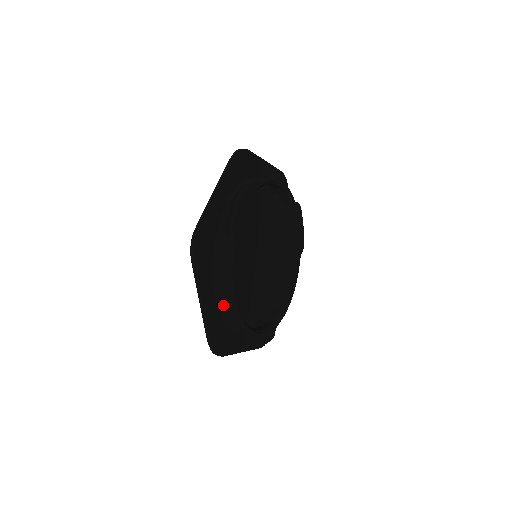
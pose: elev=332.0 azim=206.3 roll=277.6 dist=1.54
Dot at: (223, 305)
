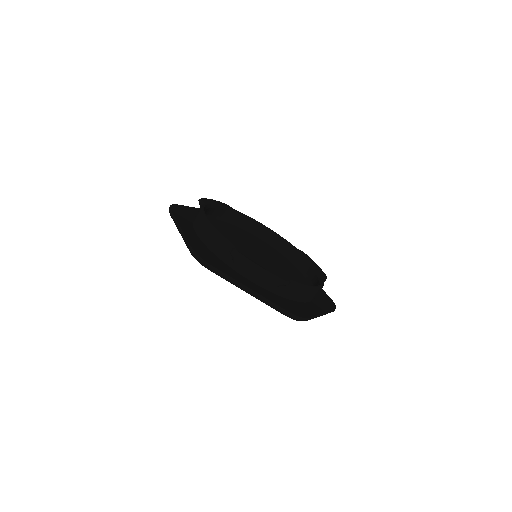
Dot at: (203, 234)
